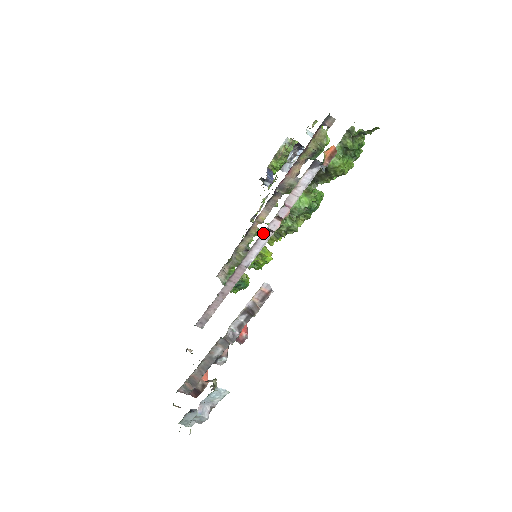
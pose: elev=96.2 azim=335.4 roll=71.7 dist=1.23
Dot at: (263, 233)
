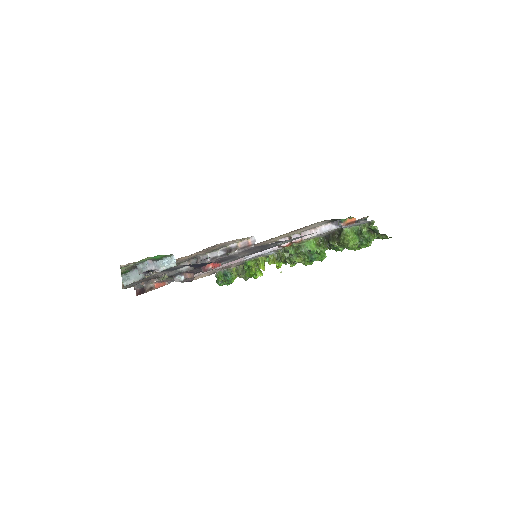
Dot at: occluded
